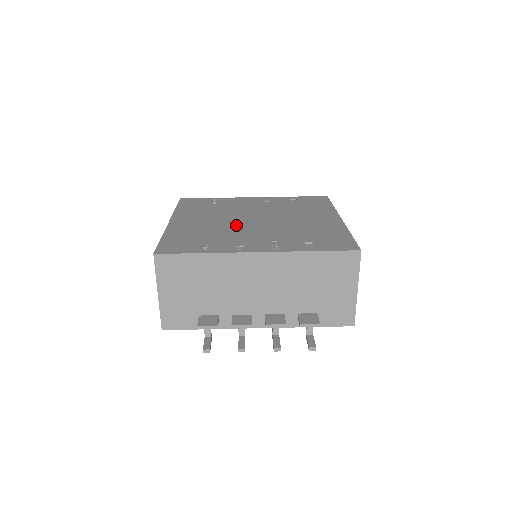
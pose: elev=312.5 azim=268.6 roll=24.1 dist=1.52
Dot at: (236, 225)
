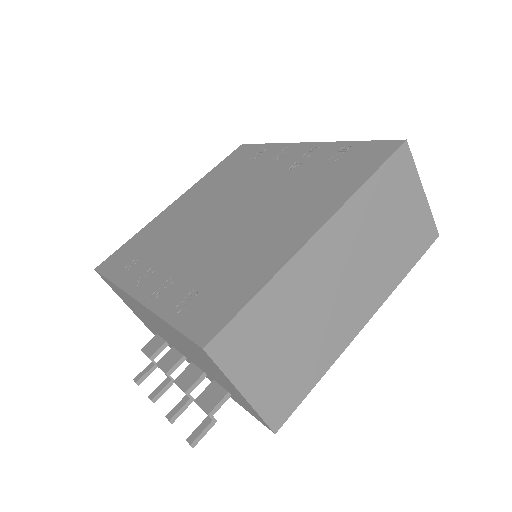
Dot at: (198, 224)
